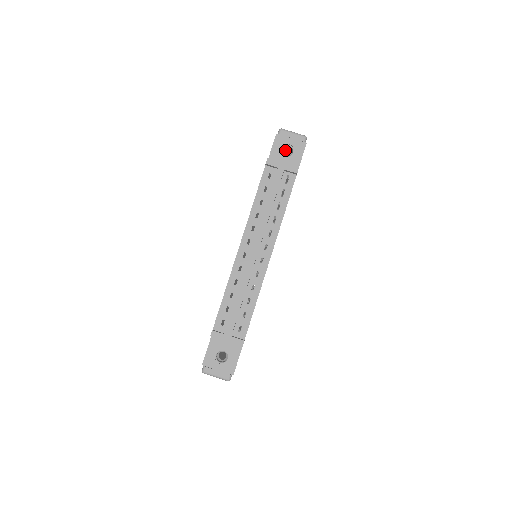
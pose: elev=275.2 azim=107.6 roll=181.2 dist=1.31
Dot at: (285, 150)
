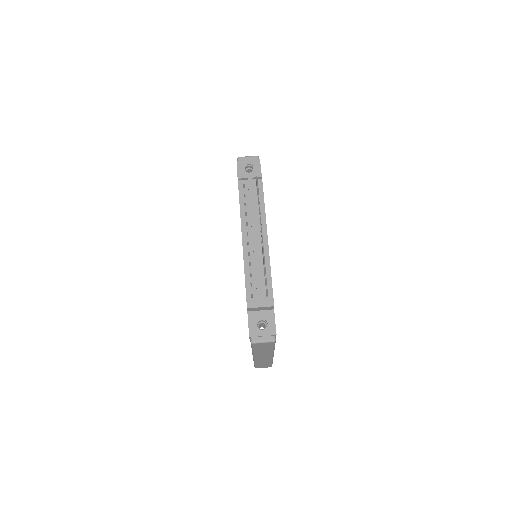
Dot at: (247, 171)
